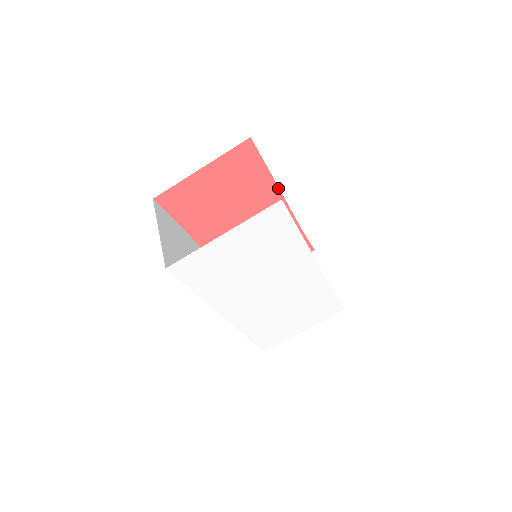
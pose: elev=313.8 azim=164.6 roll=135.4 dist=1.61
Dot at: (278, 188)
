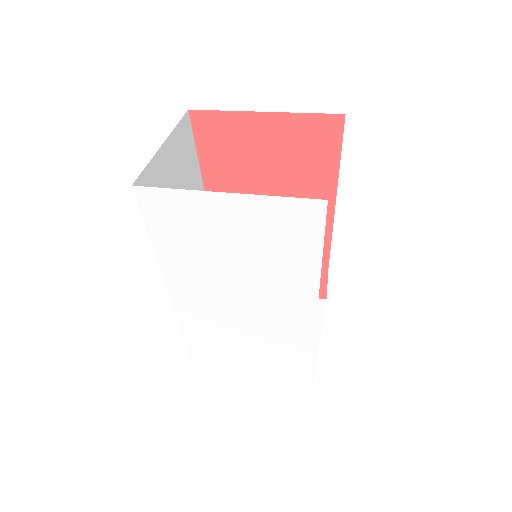
Dot at: (335, 200)
